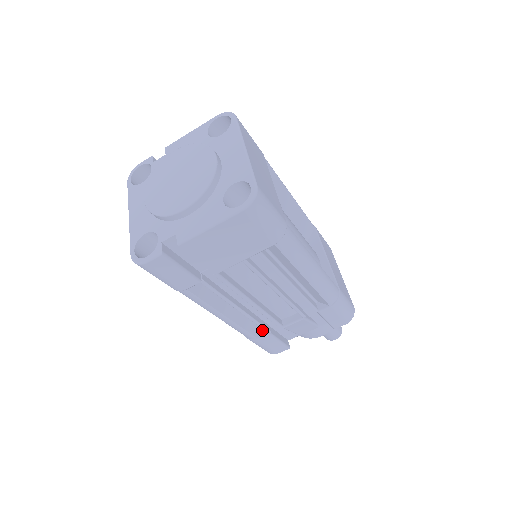
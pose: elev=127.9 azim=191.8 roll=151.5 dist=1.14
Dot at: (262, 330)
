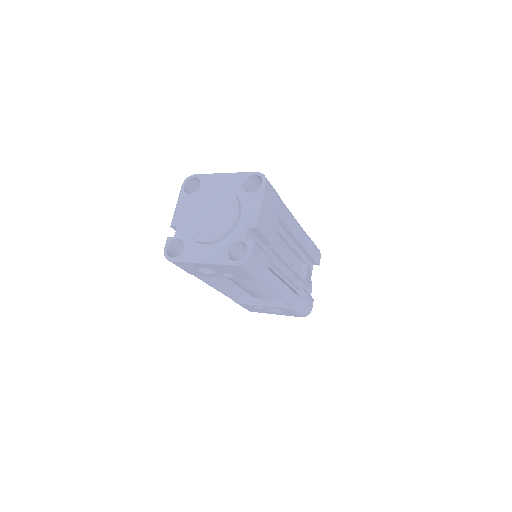
Dot at: (298, 294)
